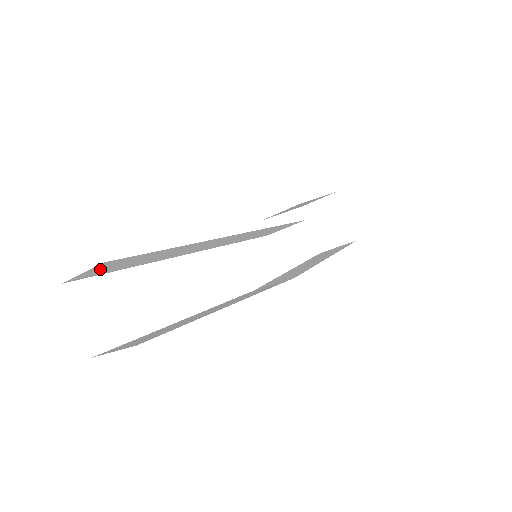
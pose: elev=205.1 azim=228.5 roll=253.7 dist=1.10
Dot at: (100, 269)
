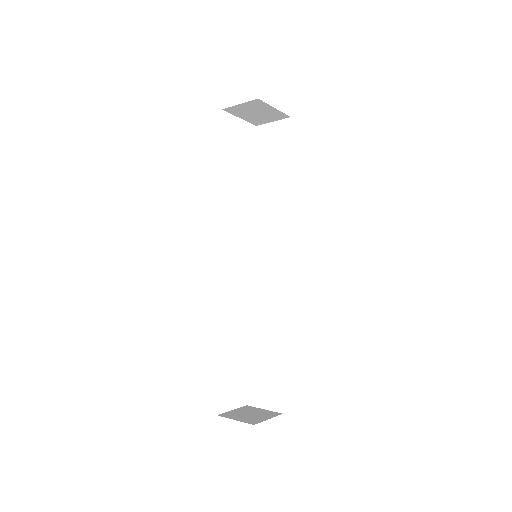
Dot at: occluded
